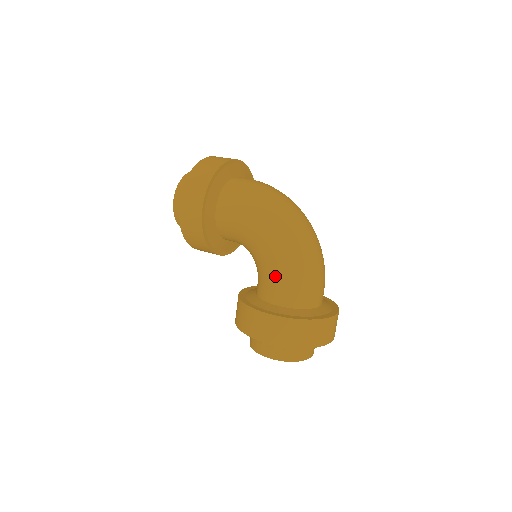
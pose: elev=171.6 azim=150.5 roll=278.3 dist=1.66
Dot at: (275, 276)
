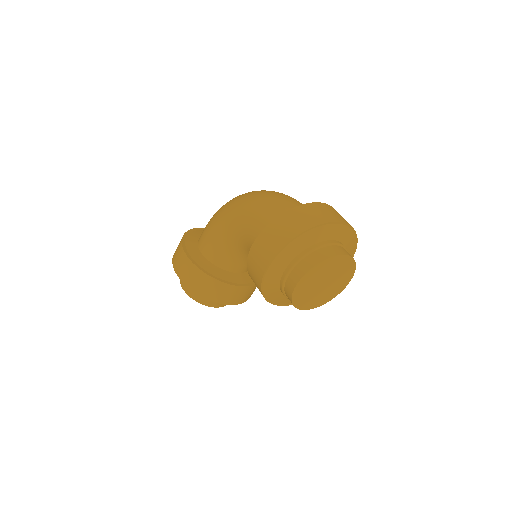
Dot at: (251, 226)
